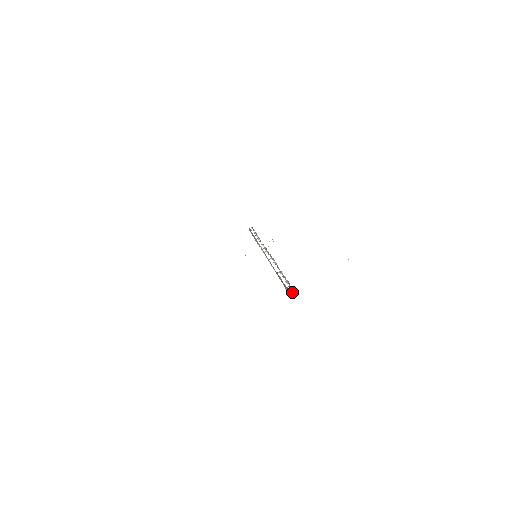
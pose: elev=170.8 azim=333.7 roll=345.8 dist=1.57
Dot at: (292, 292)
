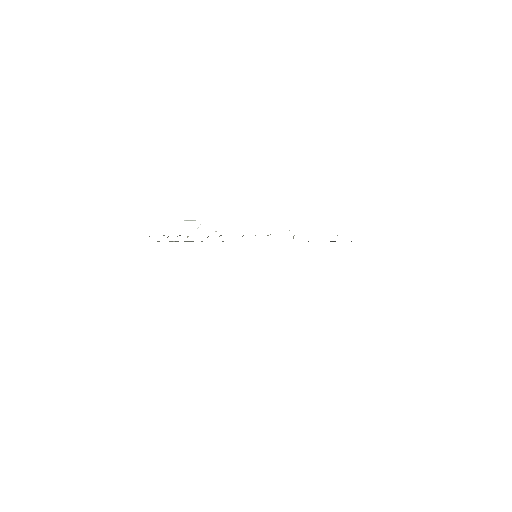
Dot at: occluded
